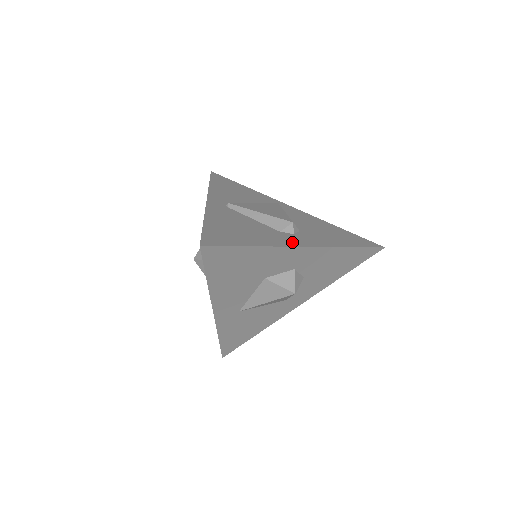
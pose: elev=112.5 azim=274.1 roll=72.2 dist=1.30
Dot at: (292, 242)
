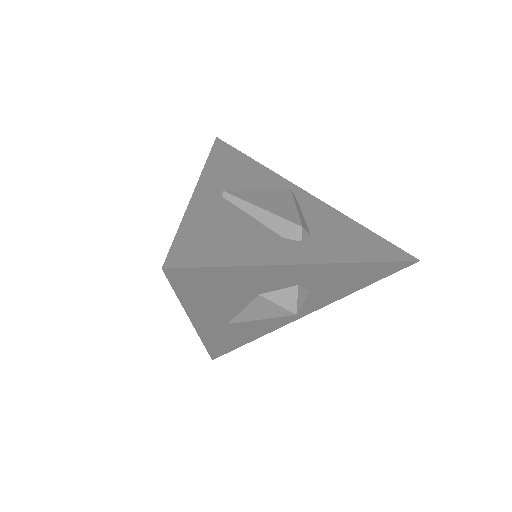
Dot at: (296, 256)
